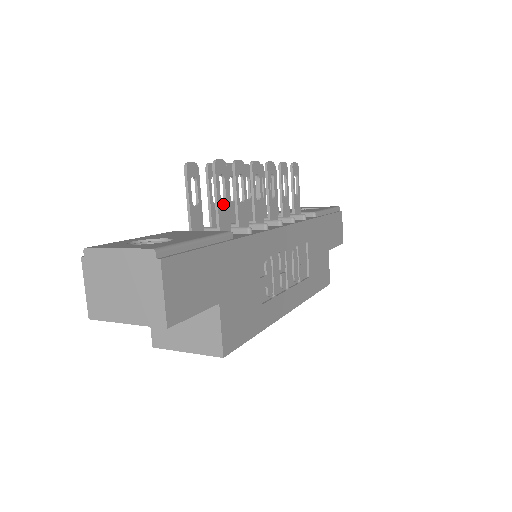
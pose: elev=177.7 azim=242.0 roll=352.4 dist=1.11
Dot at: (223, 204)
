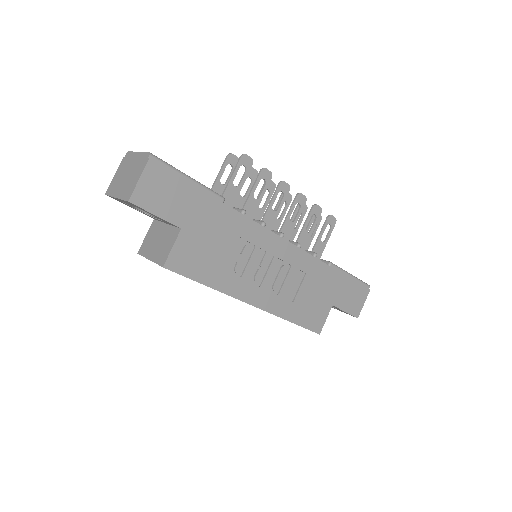
Dot at: (236, 186)
